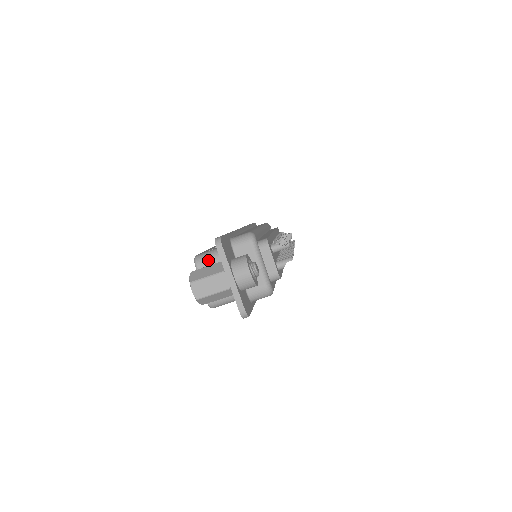
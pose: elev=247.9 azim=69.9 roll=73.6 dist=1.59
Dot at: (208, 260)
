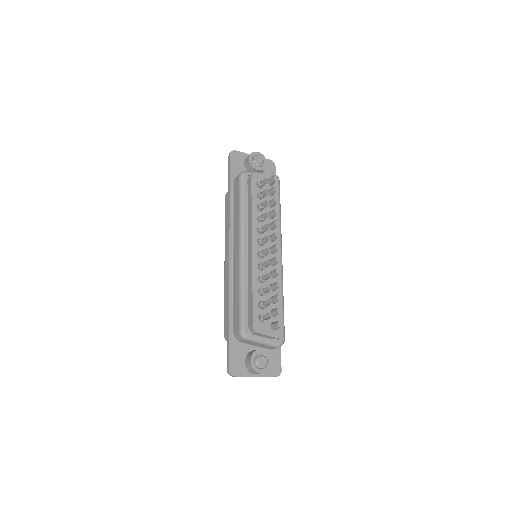
Dot at: occluded
